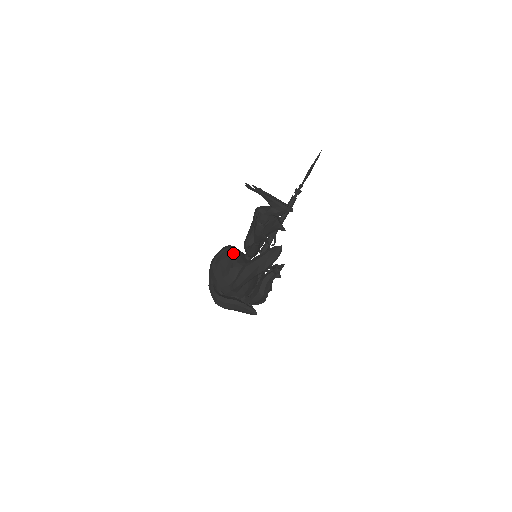
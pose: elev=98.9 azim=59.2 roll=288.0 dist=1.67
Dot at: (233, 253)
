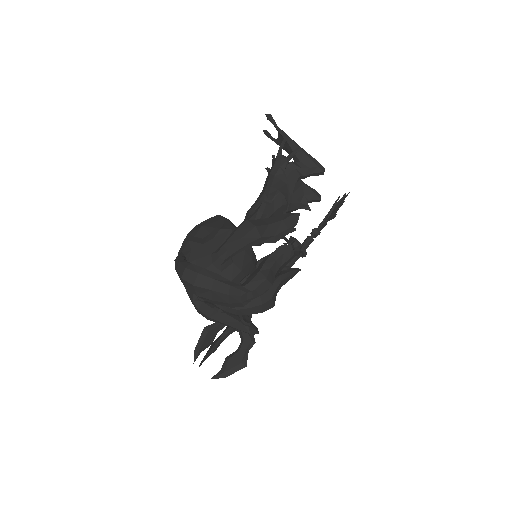
Dot at: occluded
